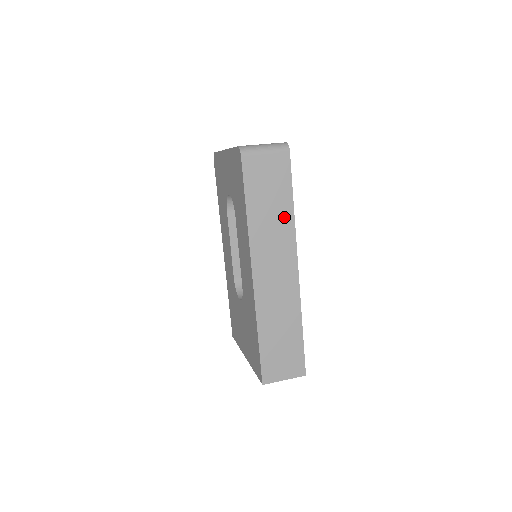
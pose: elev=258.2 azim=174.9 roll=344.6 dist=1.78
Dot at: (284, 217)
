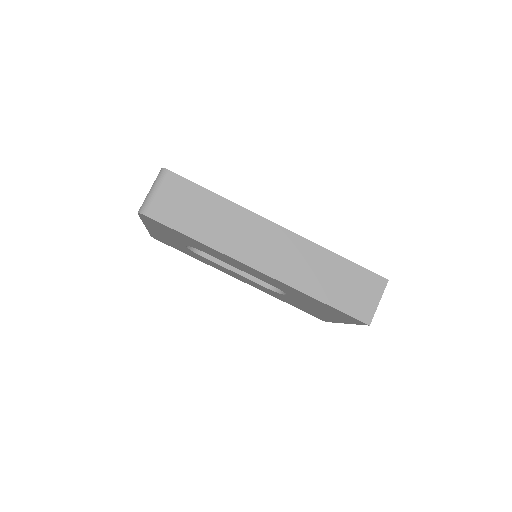
Dot at: (224, 210)
